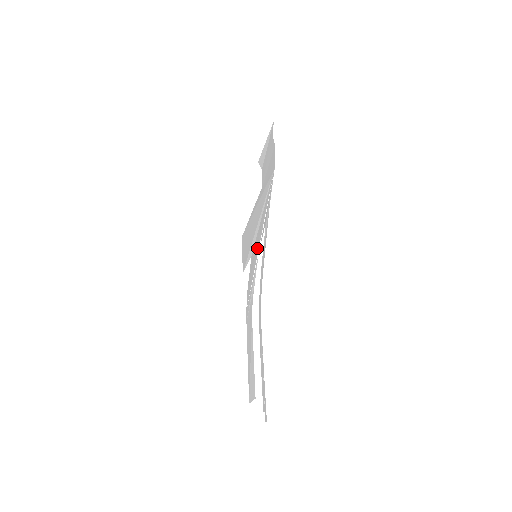
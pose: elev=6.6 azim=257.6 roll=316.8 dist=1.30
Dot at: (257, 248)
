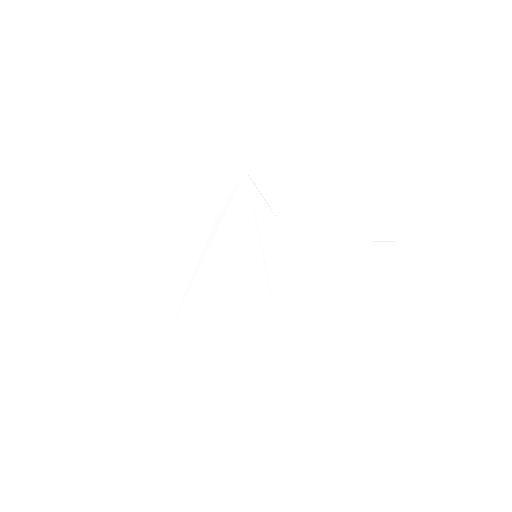
Dot at: (254, 246)
